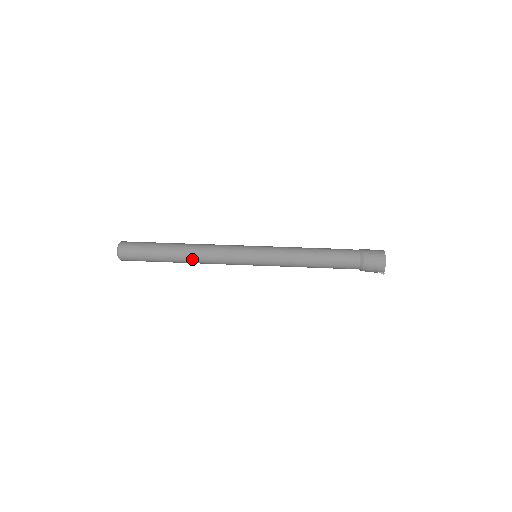
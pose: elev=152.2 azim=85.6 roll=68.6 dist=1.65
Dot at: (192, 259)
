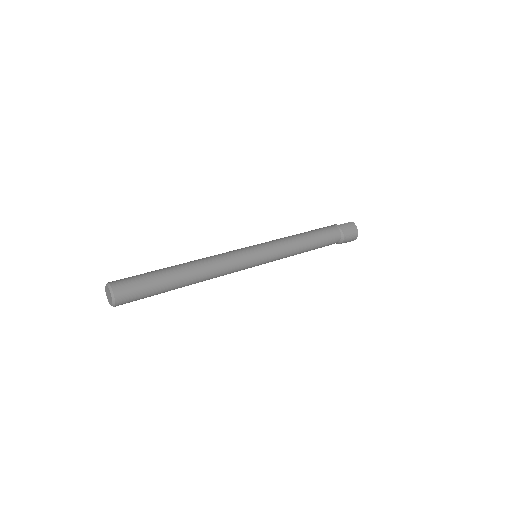
Dot at: occluded
